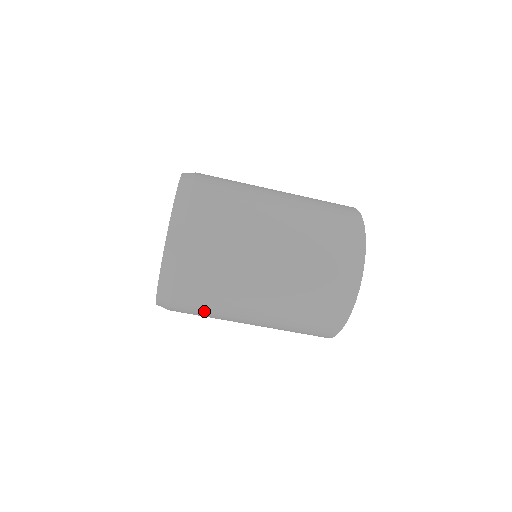
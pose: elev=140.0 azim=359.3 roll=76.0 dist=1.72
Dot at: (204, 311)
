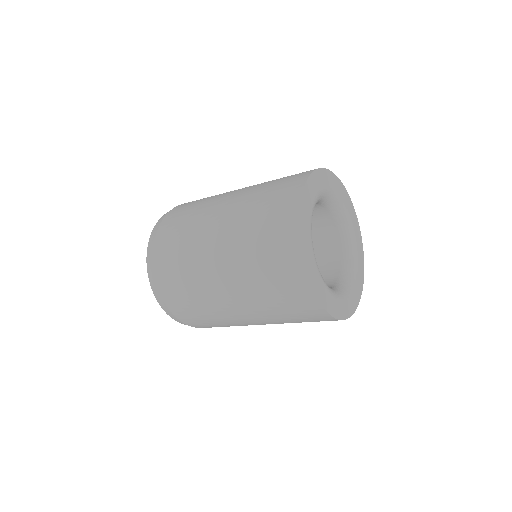
Dot at: occluded
